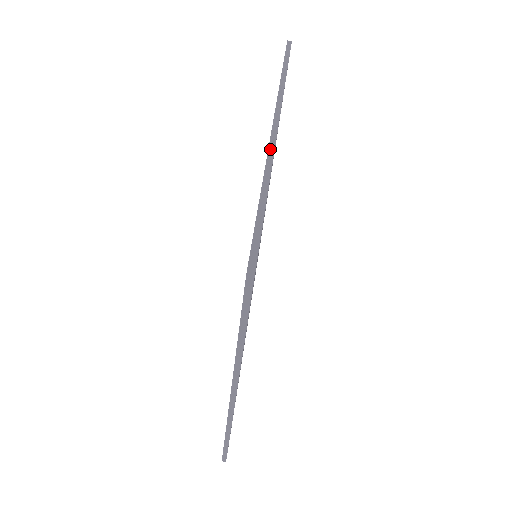
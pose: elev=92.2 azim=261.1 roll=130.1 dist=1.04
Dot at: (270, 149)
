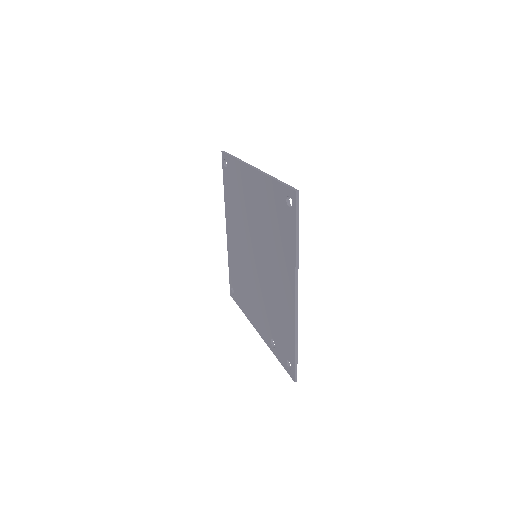
Dot at: occluded
